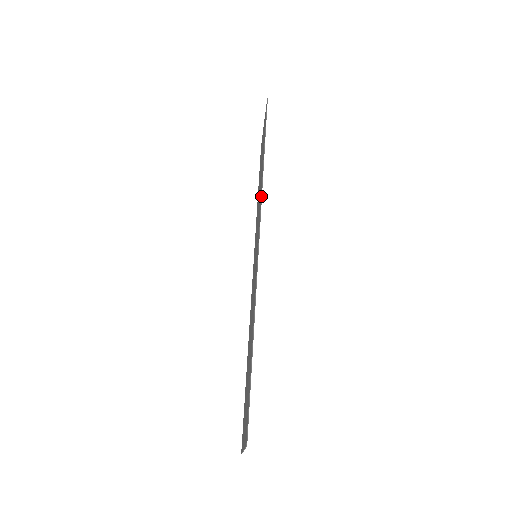
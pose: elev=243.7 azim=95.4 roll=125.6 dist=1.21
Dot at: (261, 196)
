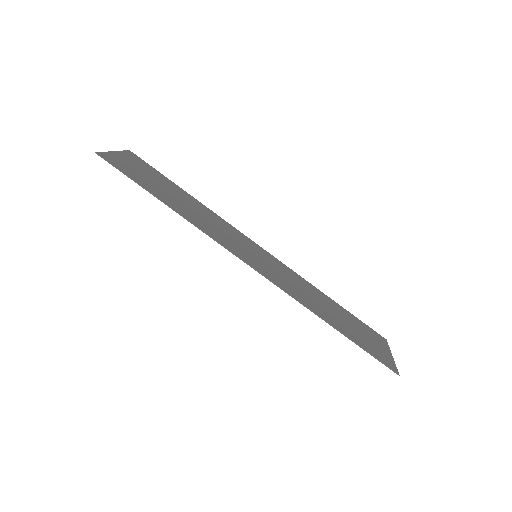
Dot at: occluded
